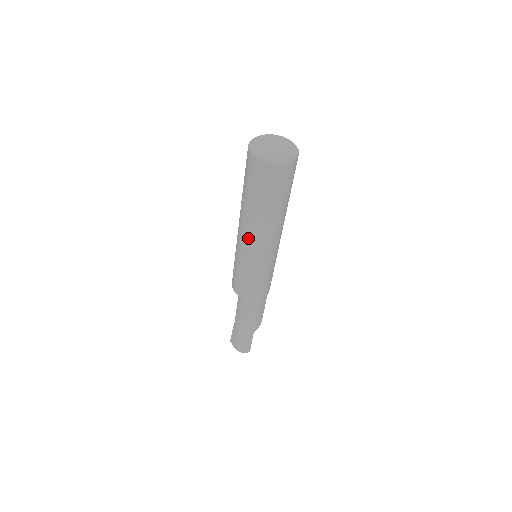
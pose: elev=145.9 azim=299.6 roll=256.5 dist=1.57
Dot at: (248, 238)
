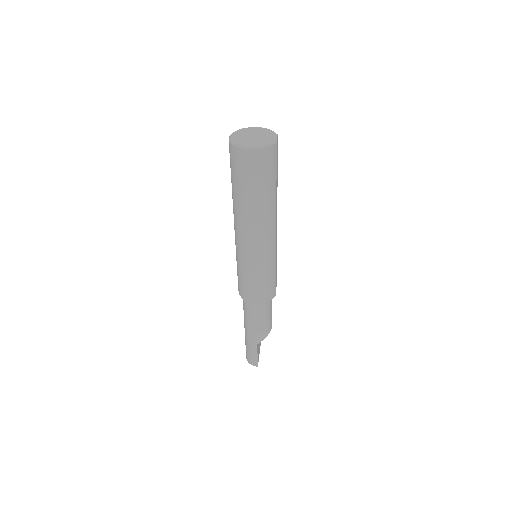
Dot at: (235, 228)
